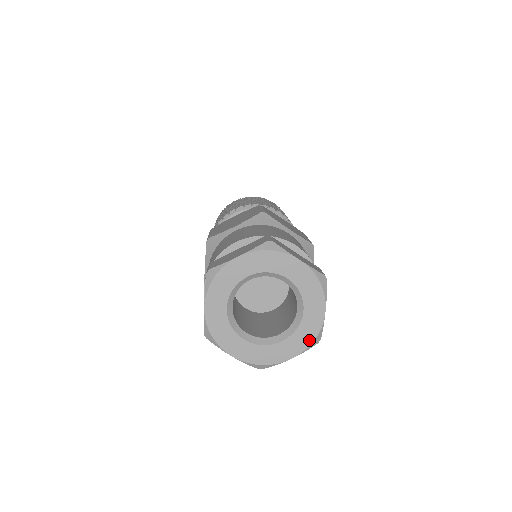
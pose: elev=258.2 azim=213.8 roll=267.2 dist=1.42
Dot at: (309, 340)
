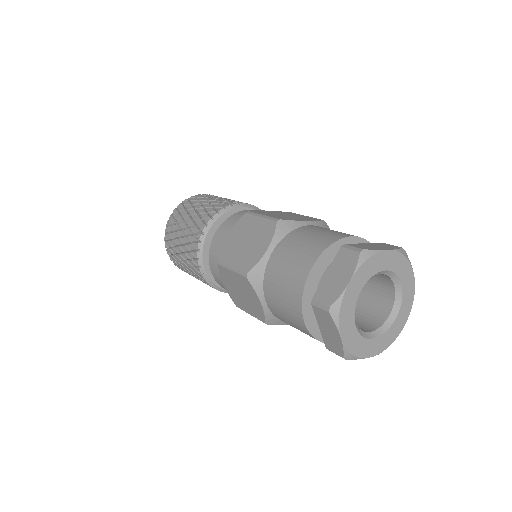
Dot at: (411, 303)
